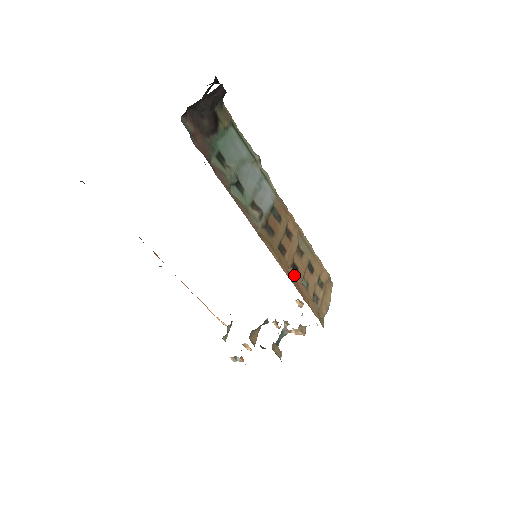
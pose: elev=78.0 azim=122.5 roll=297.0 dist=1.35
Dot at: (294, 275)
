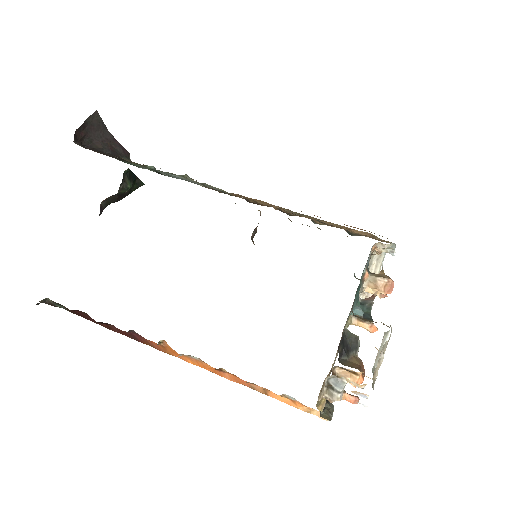
Dot at: occluded
